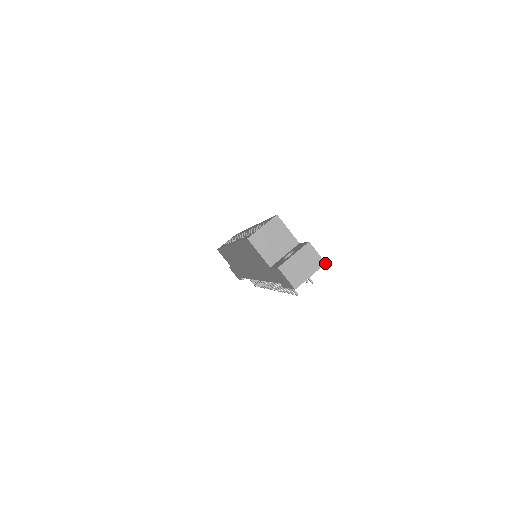
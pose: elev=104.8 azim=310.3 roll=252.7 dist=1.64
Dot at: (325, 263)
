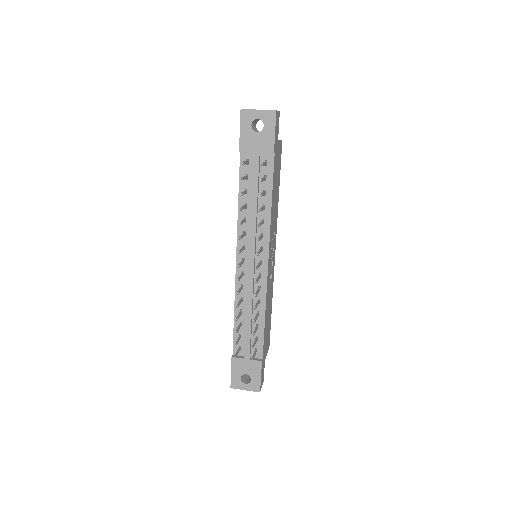
Dot at: (276, 110)
